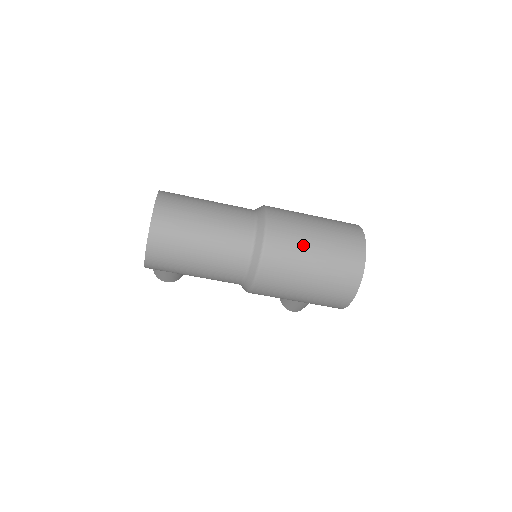
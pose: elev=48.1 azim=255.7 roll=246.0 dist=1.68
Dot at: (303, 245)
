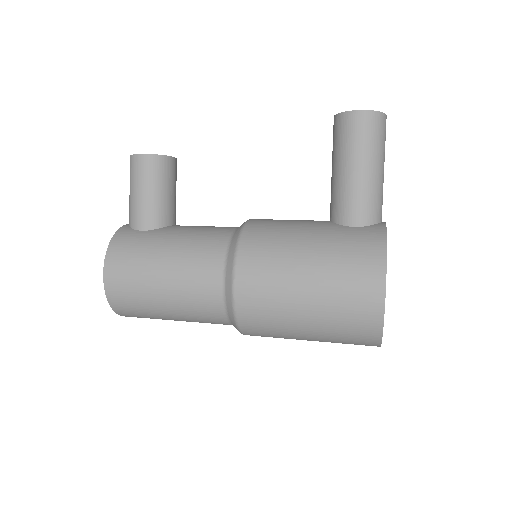
Dot at: occluded
